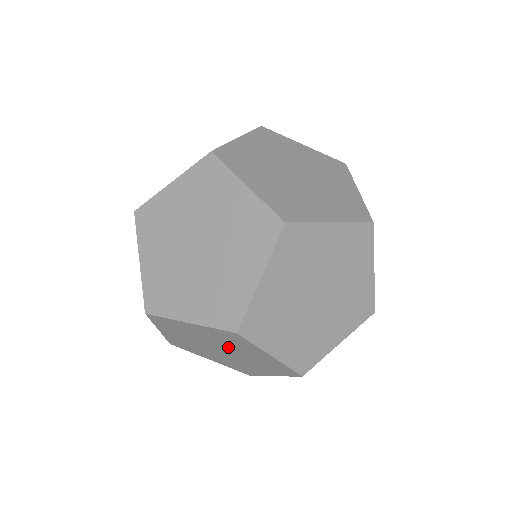
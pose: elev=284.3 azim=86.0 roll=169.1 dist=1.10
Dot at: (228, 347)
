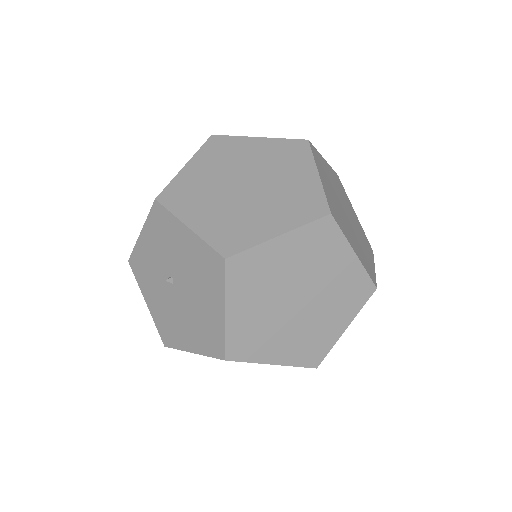
Dot at: (310, 277)
